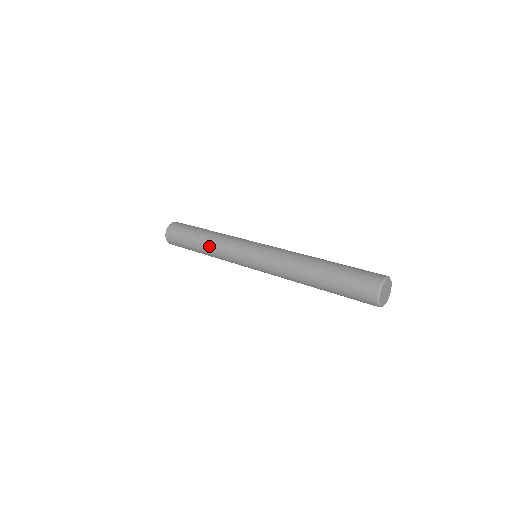
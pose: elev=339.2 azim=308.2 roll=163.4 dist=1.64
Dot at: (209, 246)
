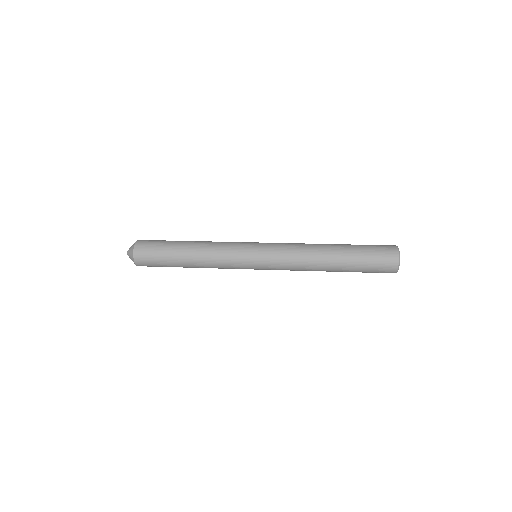
Dot at: (201, 251)
